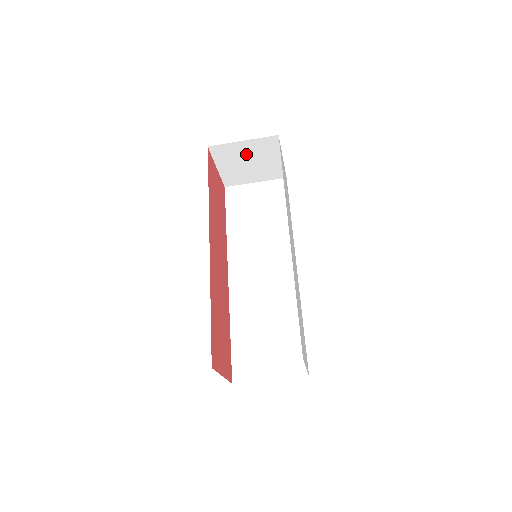
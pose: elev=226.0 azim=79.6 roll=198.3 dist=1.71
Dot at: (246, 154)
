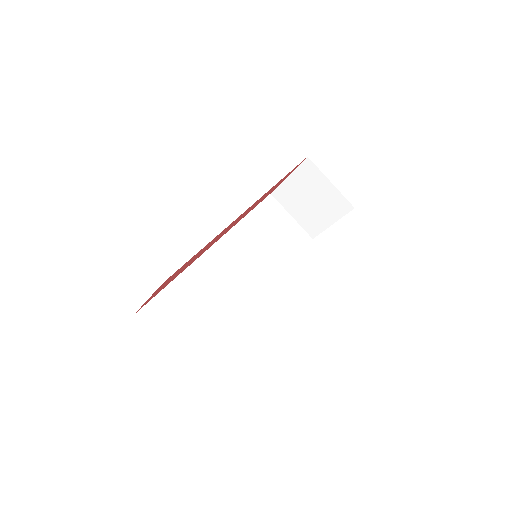
Dot at: (318, 192)
